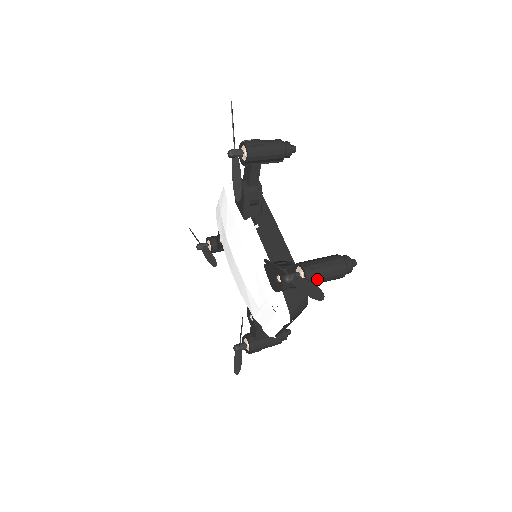
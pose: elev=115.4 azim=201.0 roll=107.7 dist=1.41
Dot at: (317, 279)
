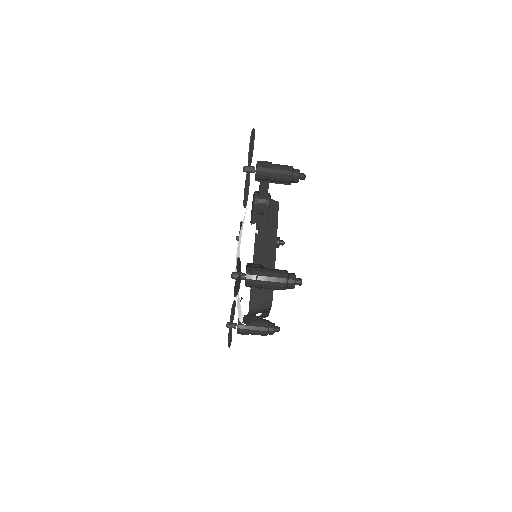
Dot at: (255, 283)
